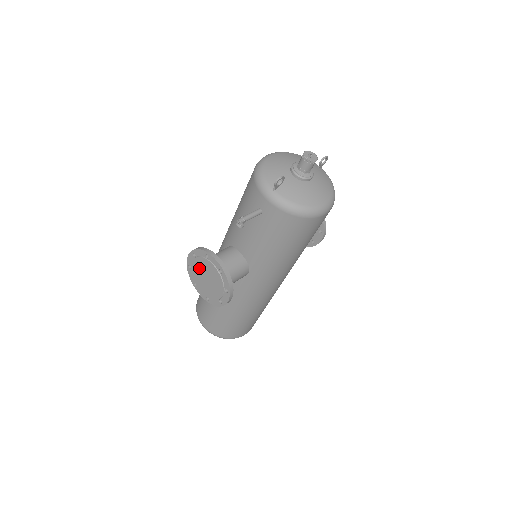
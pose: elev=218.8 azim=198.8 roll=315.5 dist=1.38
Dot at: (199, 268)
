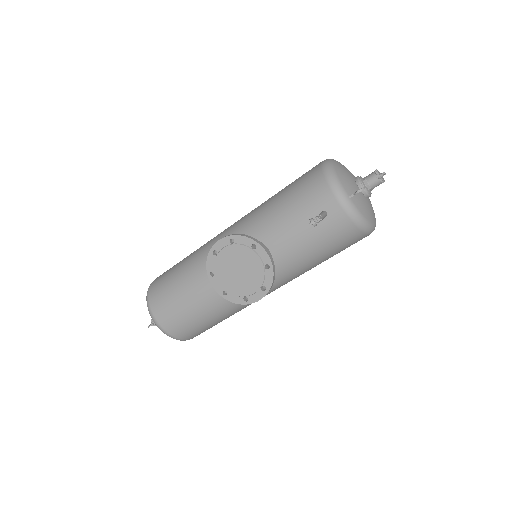
Dot at: (232, 257)
